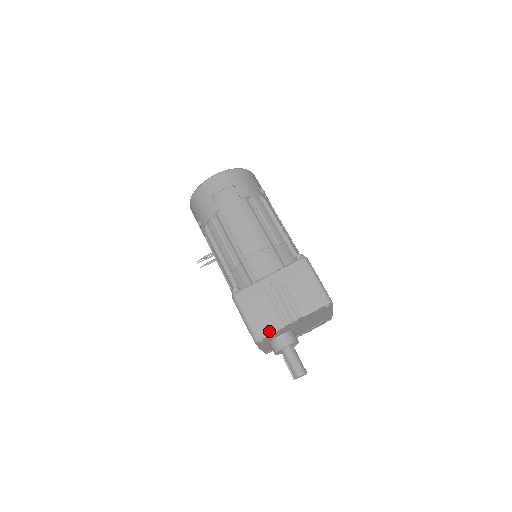
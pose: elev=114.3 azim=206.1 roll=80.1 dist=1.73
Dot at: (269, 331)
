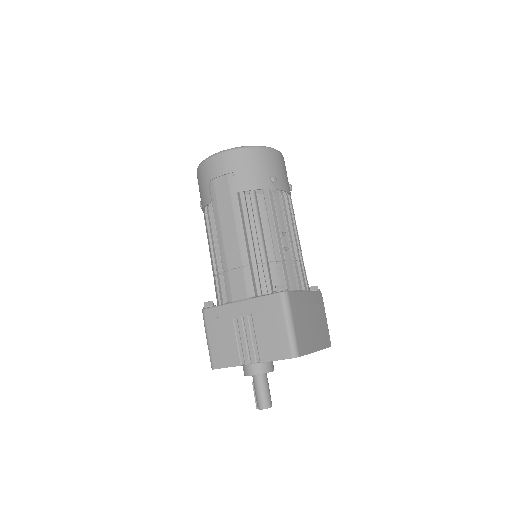
Dot at: (225, 364)
